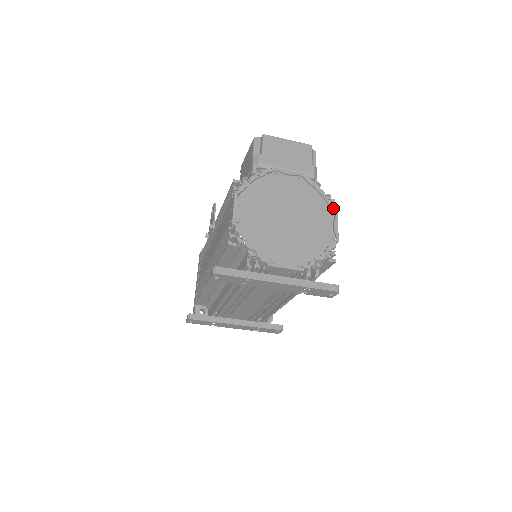
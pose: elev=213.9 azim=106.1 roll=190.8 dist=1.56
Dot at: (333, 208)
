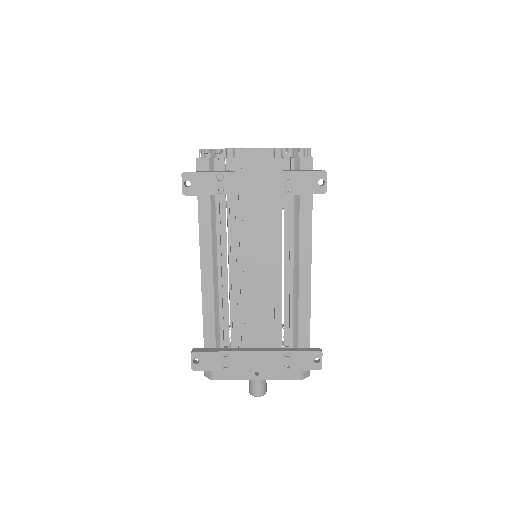
Dot at: occluded
